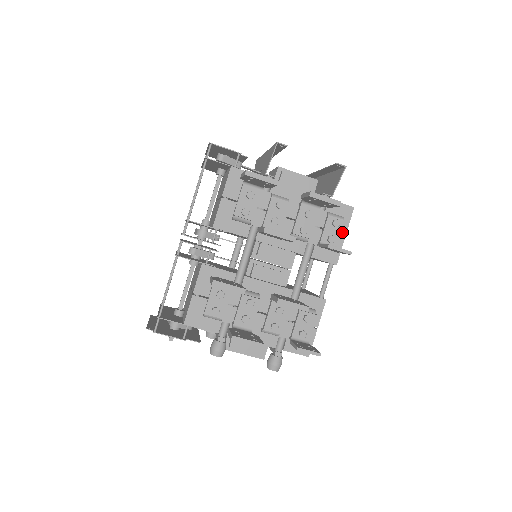
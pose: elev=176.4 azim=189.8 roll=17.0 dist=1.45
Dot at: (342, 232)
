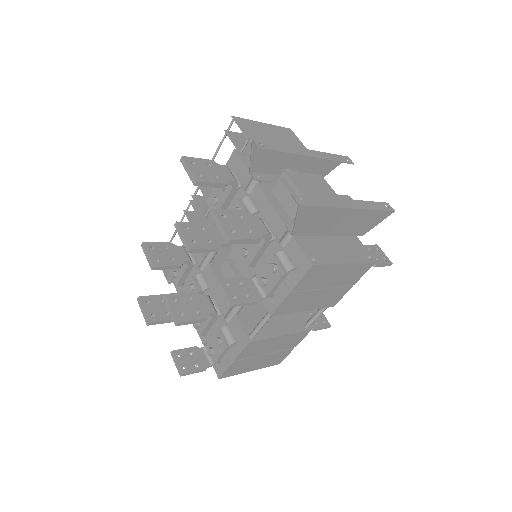
Dot at: (276, 283)
